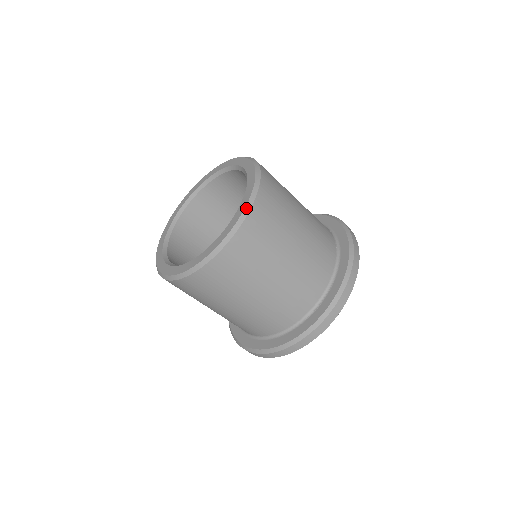
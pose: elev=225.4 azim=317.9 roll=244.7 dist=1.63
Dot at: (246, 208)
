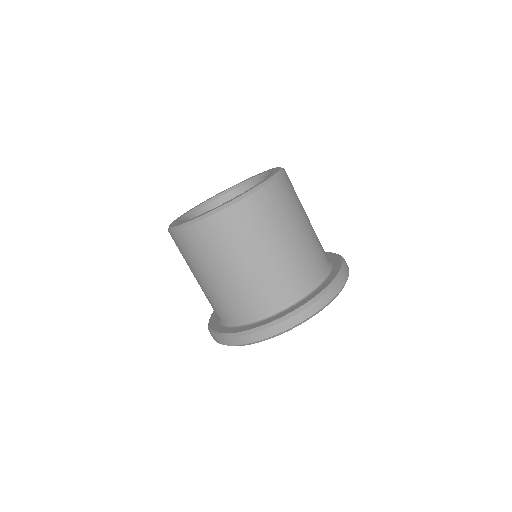
Dot at: (247, 193)
